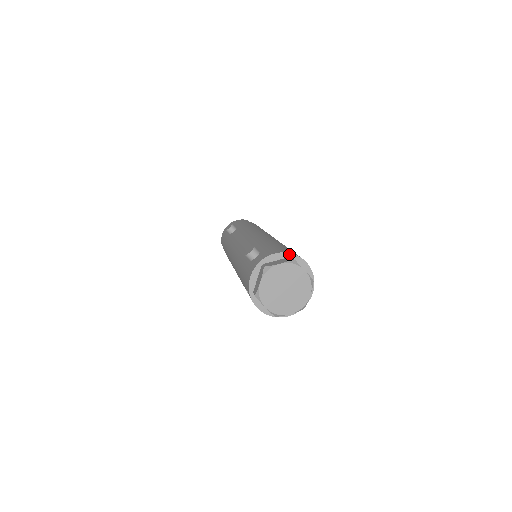
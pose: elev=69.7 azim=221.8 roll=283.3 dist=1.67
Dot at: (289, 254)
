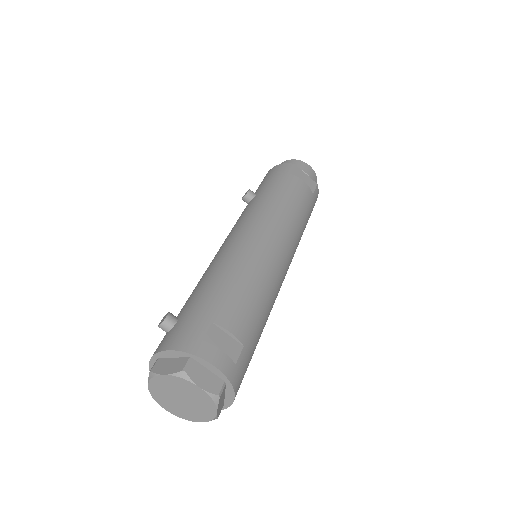
Dot at: (187, 354)
